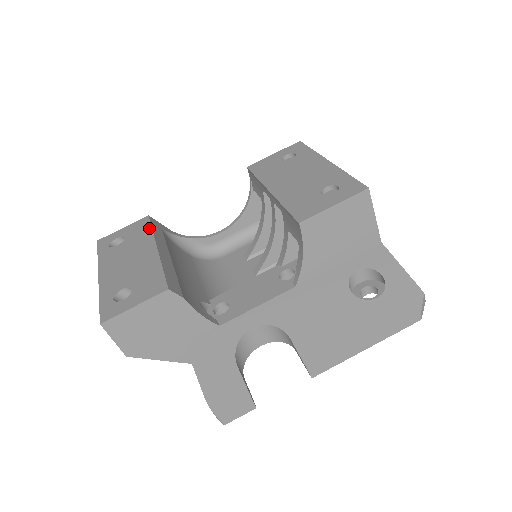
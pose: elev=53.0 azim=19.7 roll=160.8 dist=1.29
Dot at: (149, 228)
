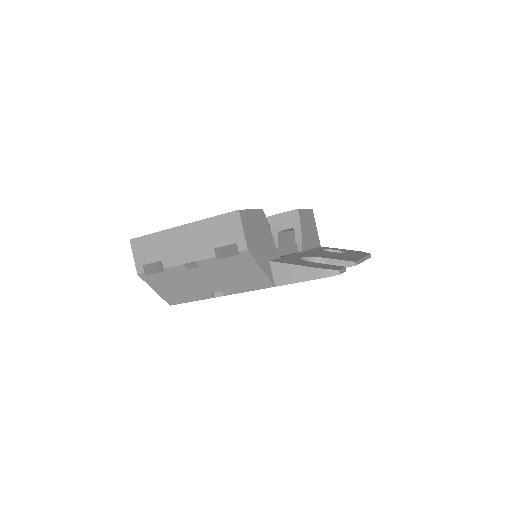
Dot at: occluded
